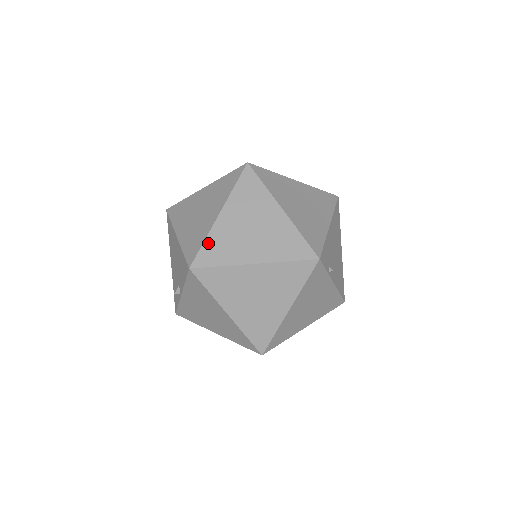
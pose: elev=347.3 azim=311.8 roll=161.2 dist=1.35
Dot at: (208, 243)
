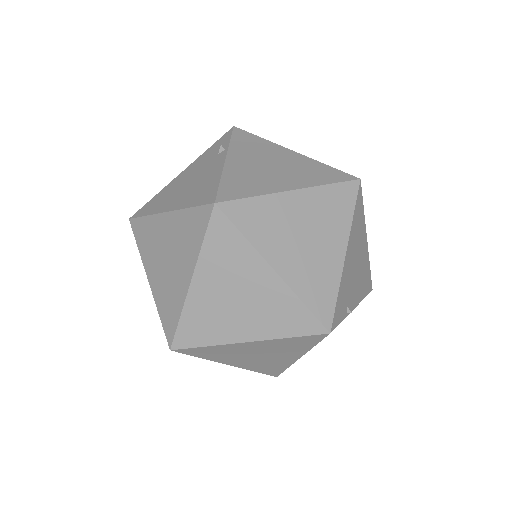
Dot at: (185, 320)
